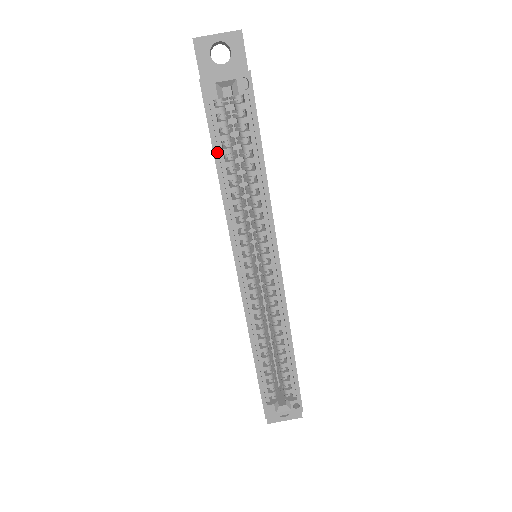
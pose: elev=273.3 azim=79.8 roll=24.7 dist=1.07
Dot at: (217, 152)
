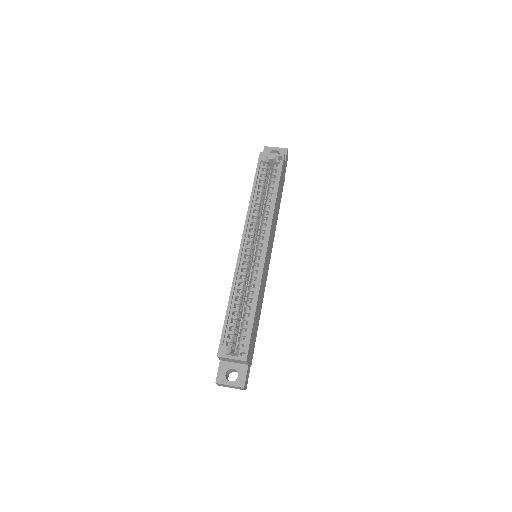
Dot at: (256, 181)
